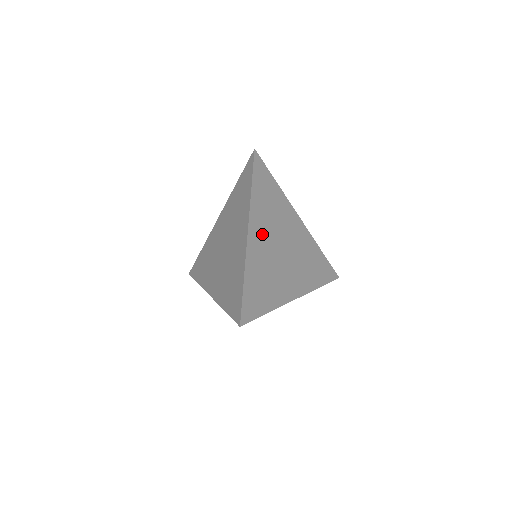
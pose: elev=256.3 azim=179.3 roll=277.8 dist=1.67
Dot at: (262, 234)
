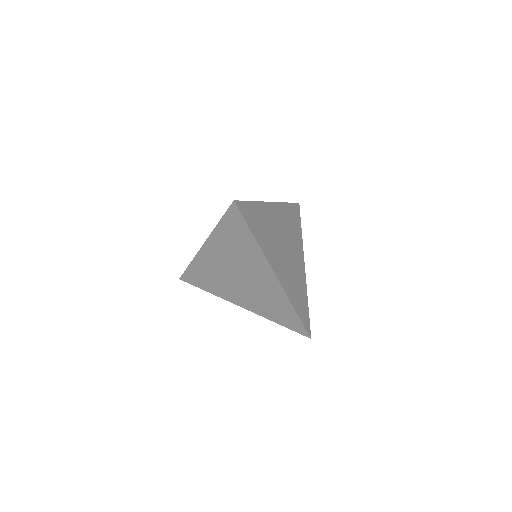
Dot at: (278, 219)
